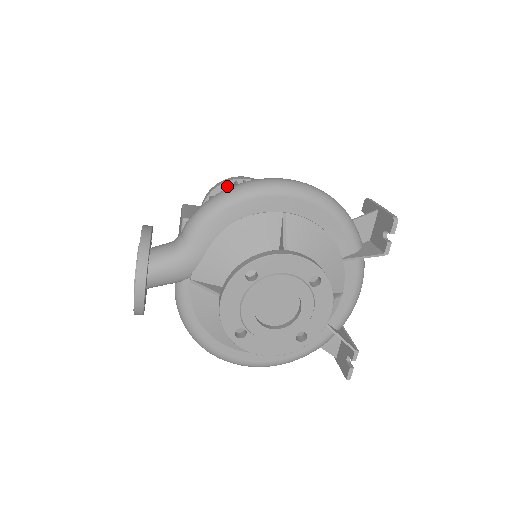
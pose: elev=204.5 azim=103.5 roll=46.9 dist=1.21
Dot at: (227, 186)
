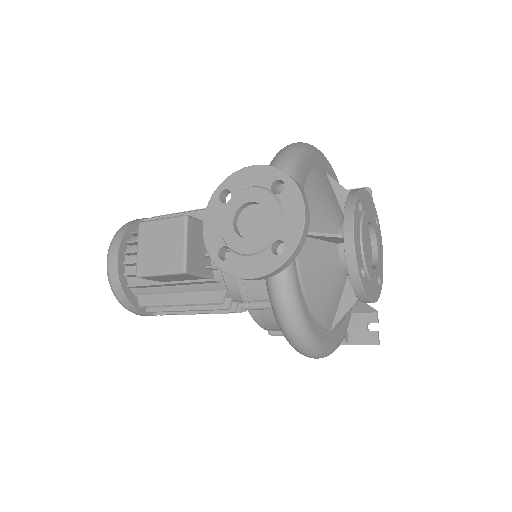
Dot at: (155, 217)
